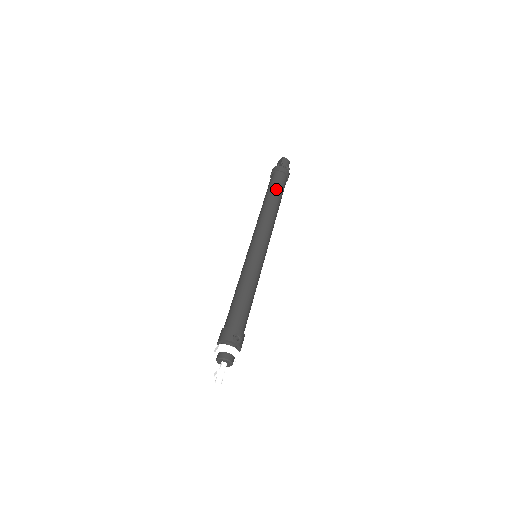
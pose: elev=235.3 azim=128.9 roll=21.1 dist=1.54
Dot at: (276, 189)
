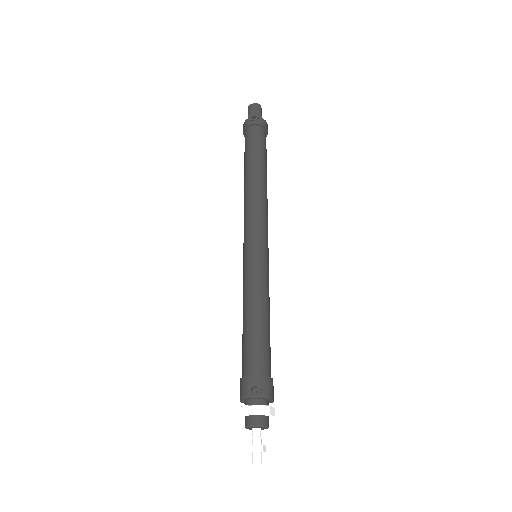
Dot at: (249, 154)
